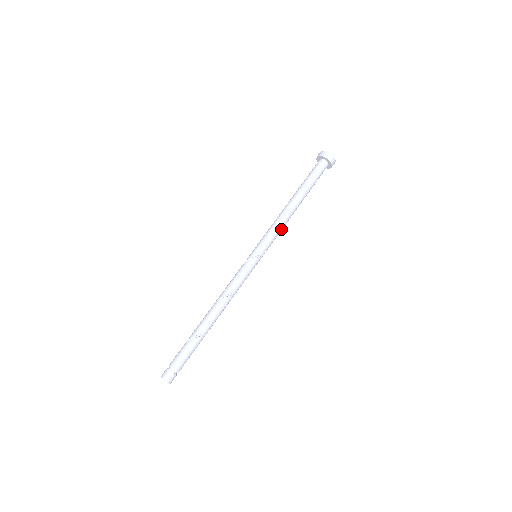
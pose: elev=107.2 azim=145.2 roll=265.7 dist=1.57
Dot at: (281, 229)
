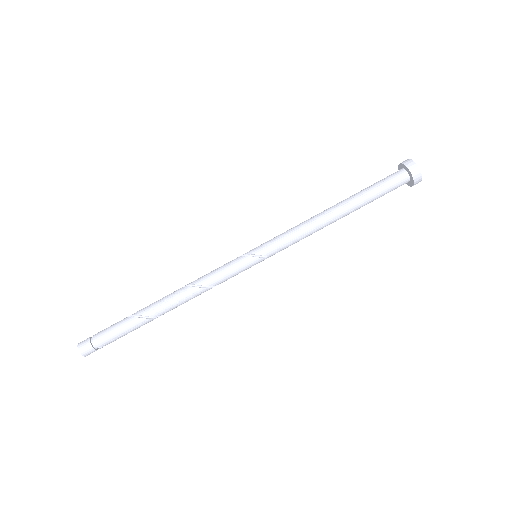
Dot at: (303, 235)
